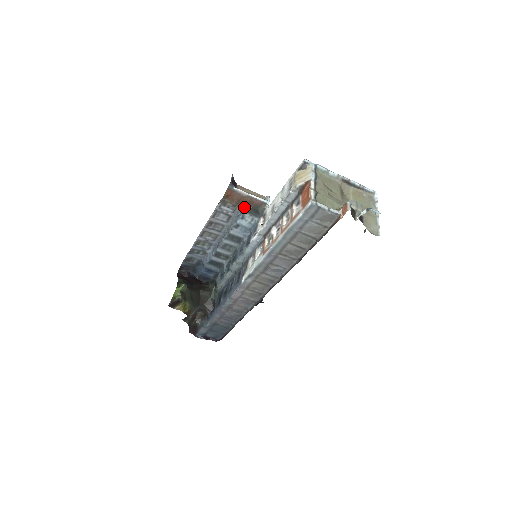
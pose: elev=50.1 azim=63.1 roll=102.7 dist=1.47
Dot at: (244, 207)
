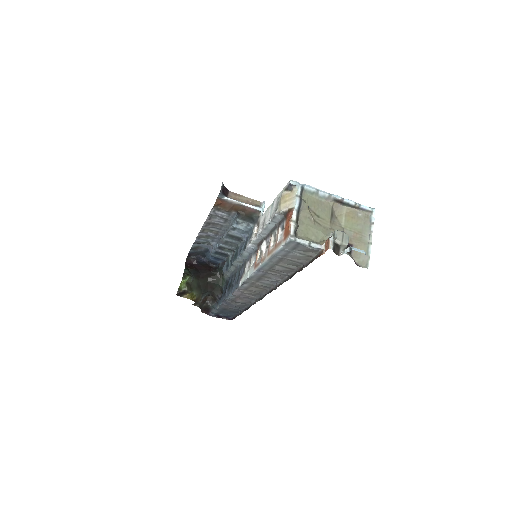
Dot at: (238, 214)
